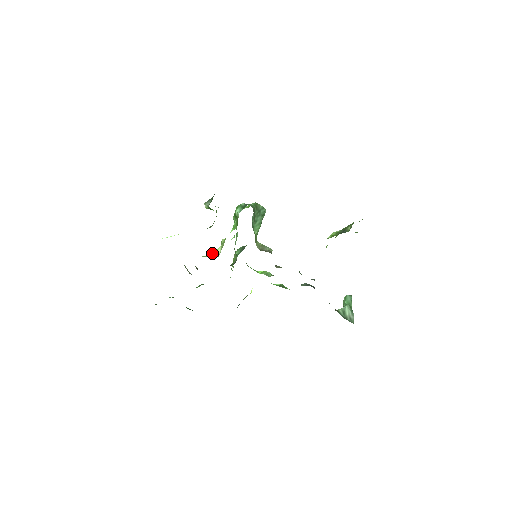
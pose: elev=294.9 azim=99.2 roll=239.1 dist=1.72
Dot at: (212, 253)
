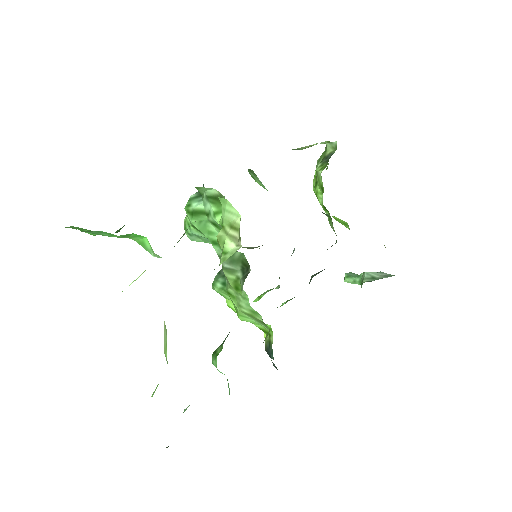
Dot at: (221, 258)
